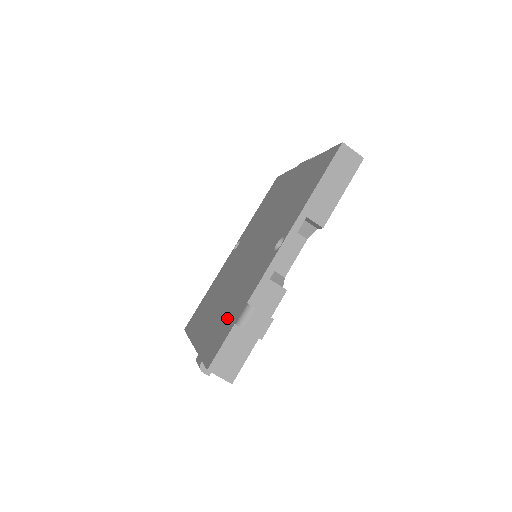
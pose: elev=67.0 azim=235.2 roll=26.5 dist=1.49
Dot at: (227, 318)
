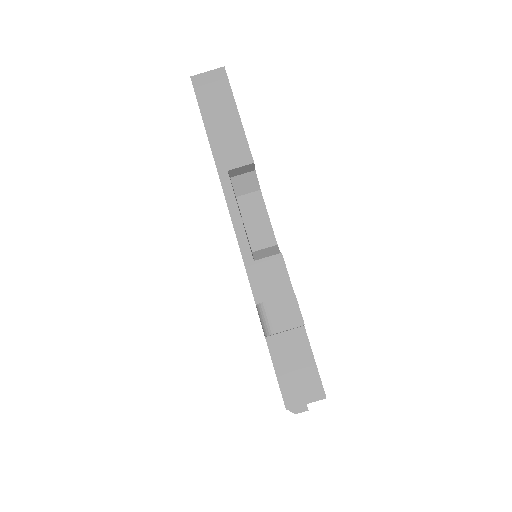
Dot at: occluded
